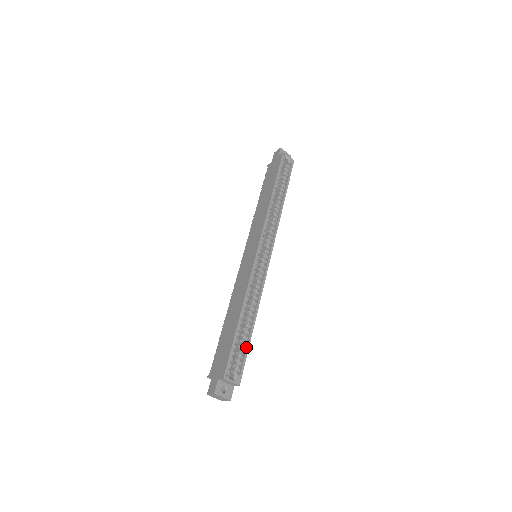
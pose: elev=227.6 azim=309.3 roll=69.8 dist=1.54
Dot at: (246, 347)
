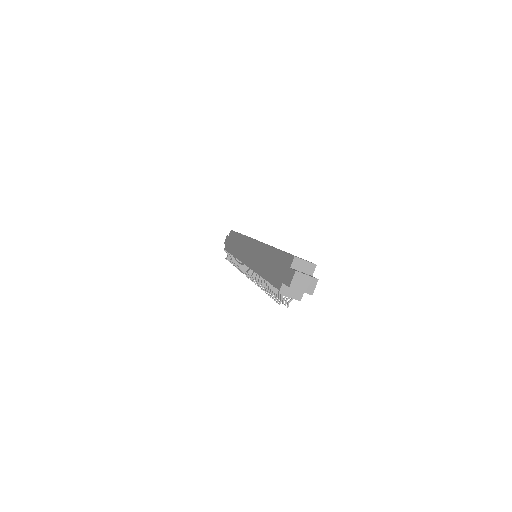
Dot at: occluded
